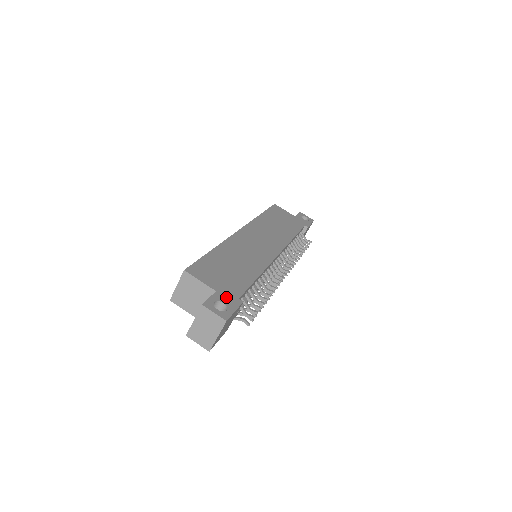
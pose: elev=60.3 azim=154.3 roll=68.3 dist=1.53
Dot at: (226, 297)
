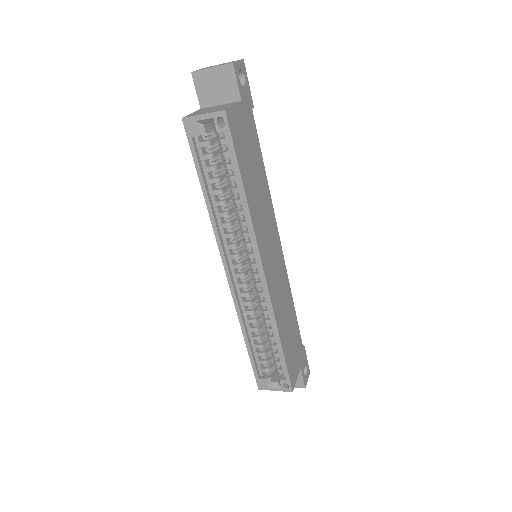
Dot at: (303, 361)
